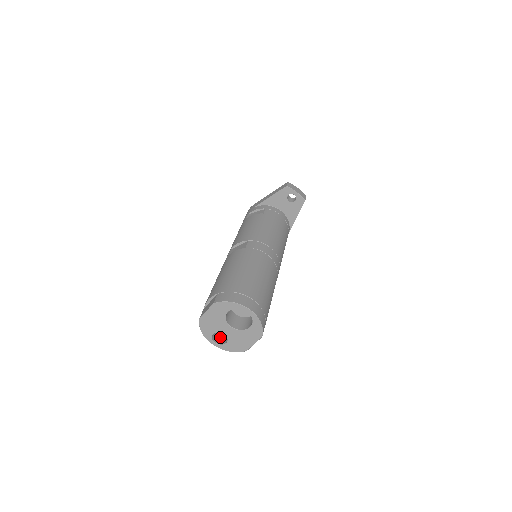
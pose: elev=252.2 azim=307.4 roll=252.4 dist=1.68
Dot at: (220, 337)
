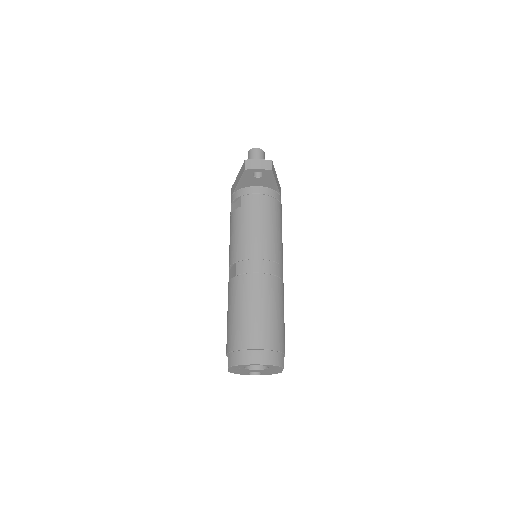
Dot at: occluded
